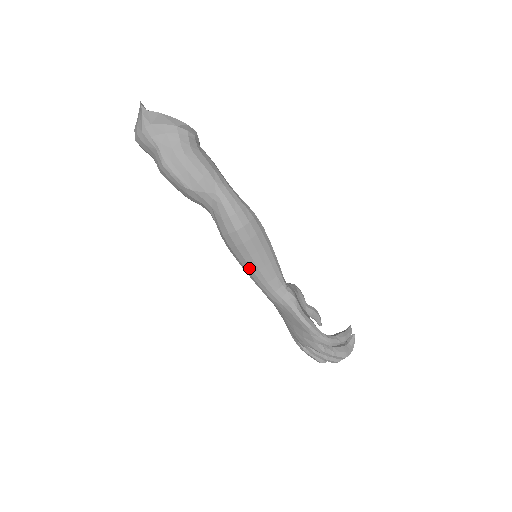
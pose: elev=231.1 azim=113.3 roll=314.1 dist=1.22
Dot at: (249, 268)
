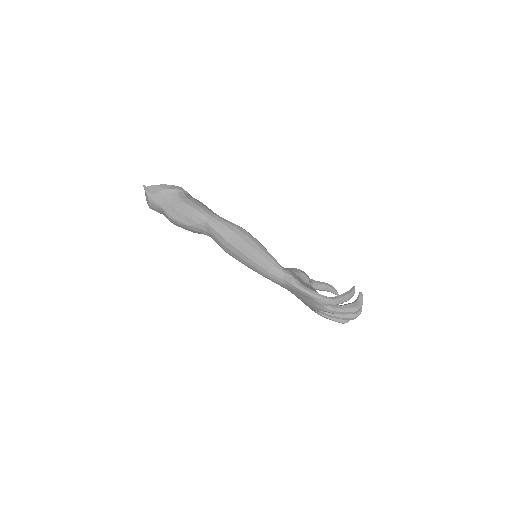
Dot at: (250, 265)
